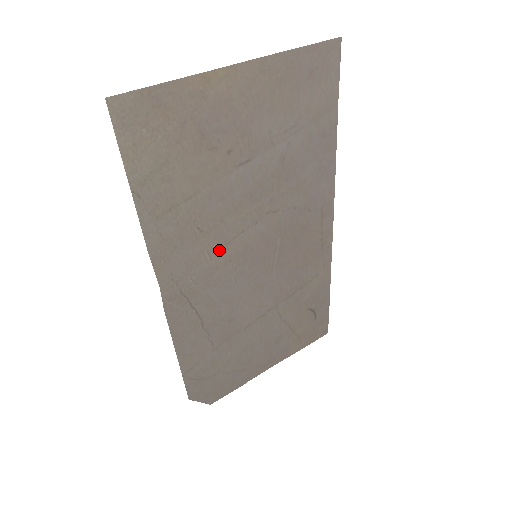
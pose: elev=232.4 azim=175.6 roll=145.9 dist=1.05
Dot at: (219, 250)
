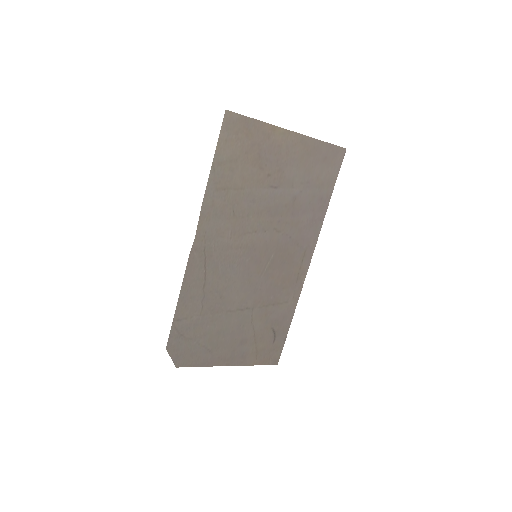
Dot at: (238, 235)
